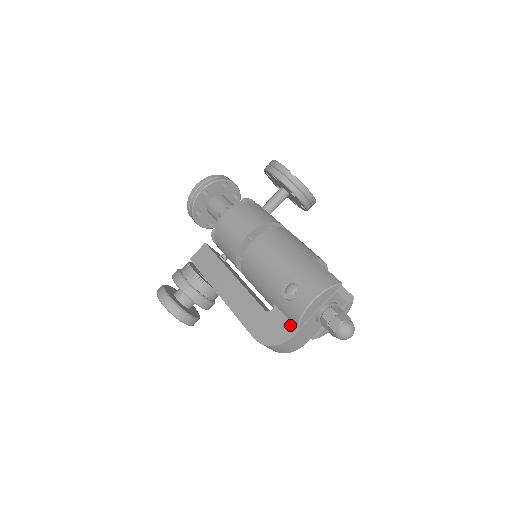
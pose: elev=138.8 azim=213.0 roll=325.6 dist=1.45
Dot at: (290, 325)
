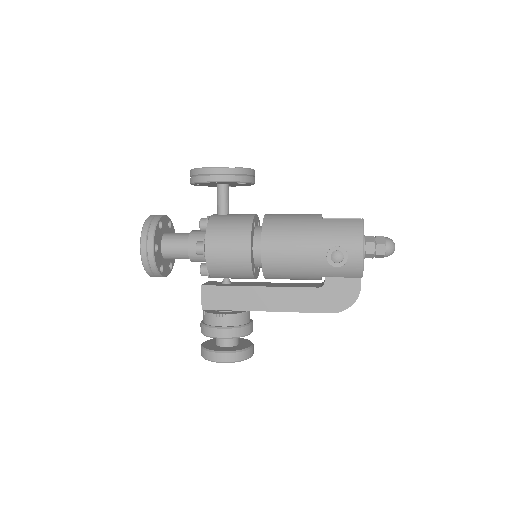
Dot at: (351, 280)
